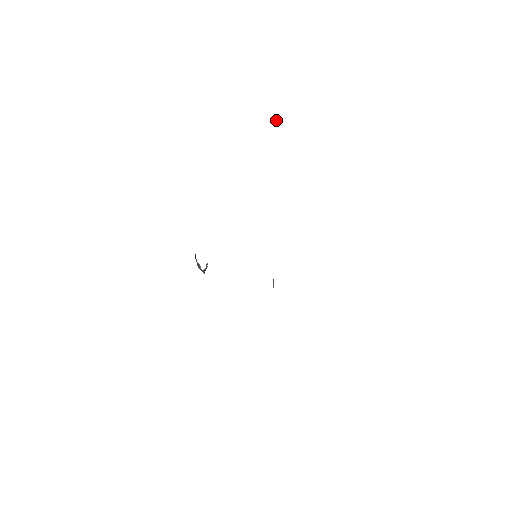
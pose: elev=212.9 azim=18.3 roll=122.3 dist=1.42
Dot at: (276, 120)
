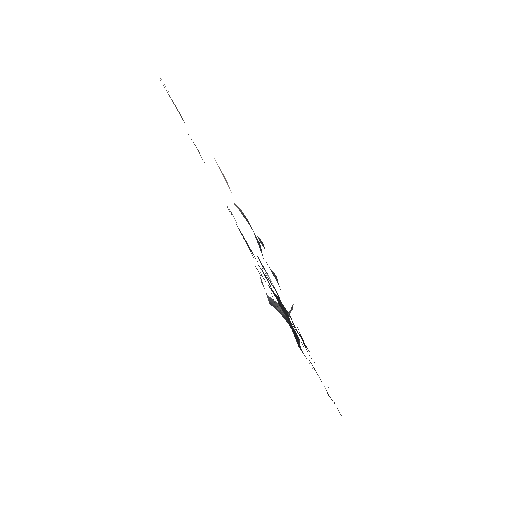
Dot at: occluded
